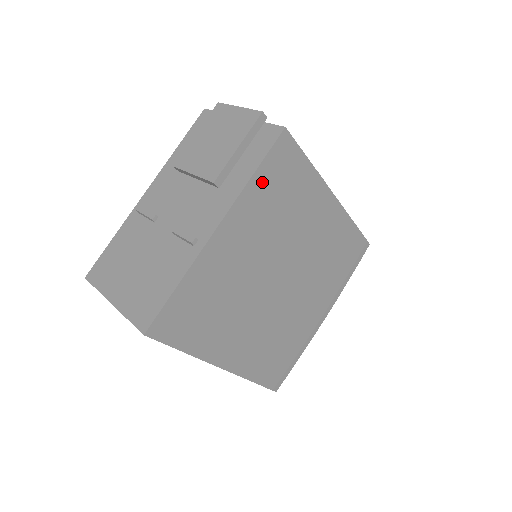
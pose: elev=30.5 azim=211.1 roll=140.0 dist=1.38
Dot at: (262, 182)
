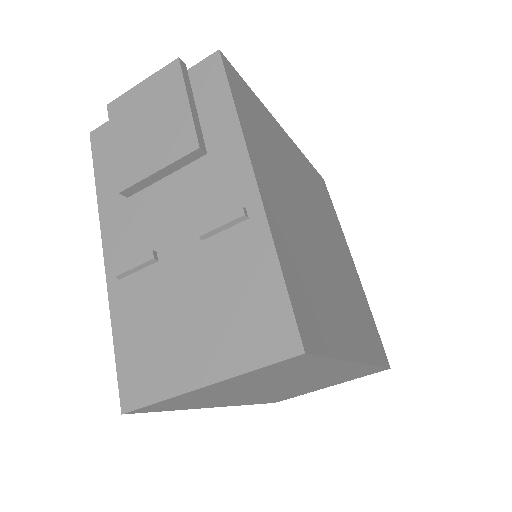
Dot at: (244, 116)
